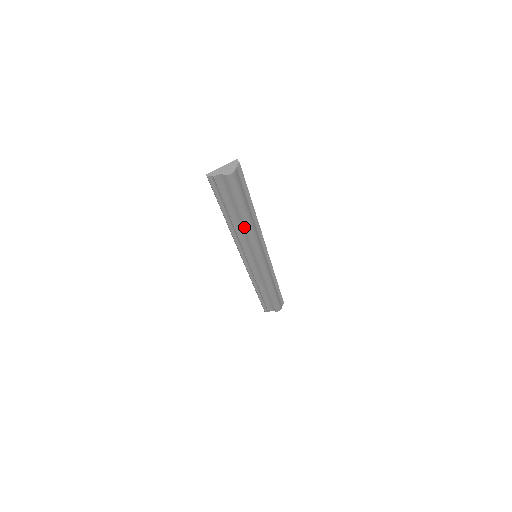
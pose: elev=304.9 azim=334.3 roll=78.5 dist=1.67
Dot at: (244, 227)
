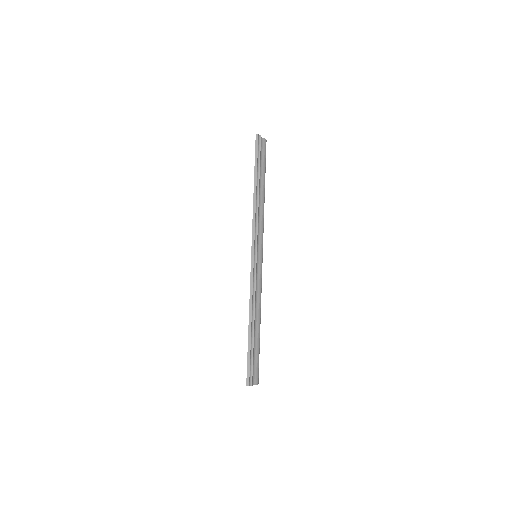
Dot at: (262, 200)
